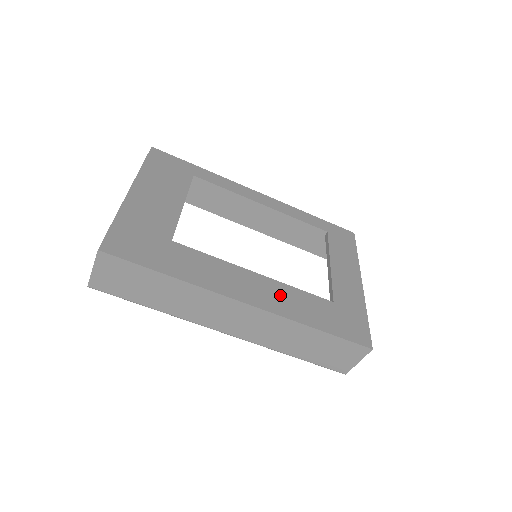
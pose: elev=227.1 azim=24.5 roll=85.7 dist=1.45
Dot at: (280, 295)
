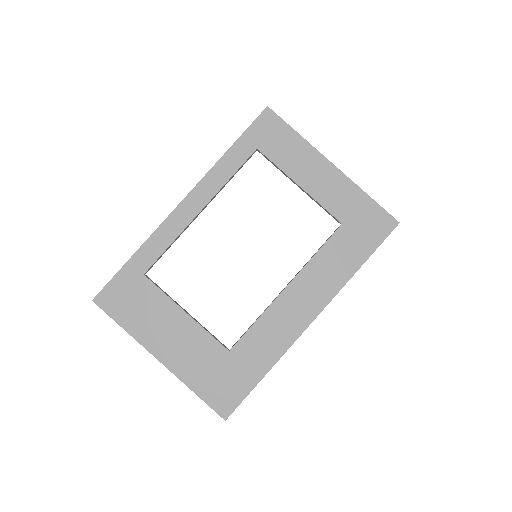
Dot at: (316, 280)
